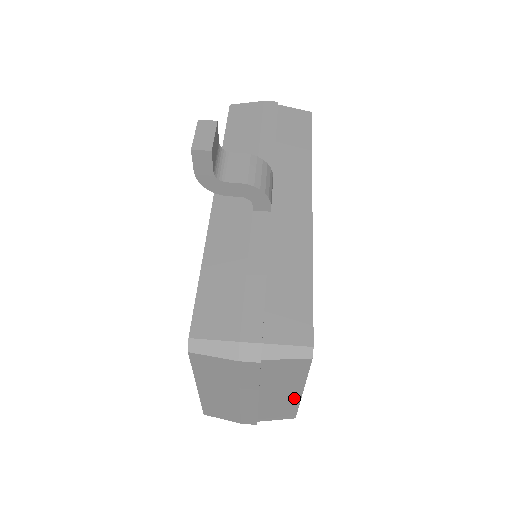
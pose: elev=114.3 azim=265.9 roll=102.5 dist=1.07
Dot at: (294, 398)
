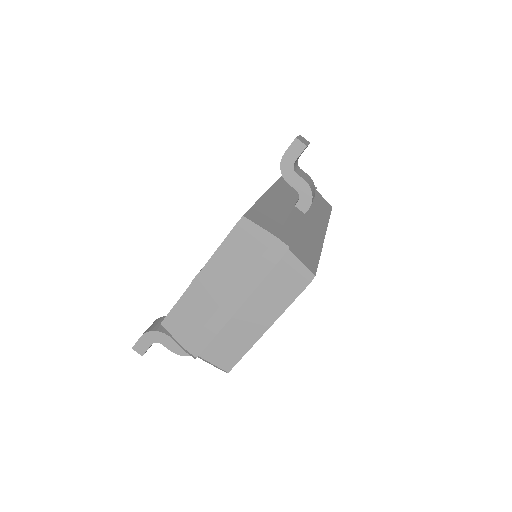
Dot at: (255, 335)
